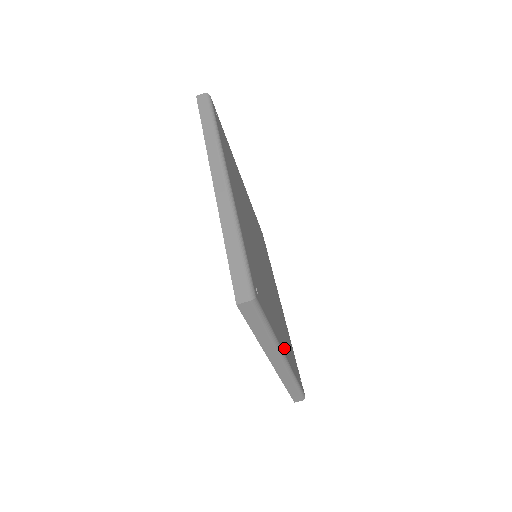
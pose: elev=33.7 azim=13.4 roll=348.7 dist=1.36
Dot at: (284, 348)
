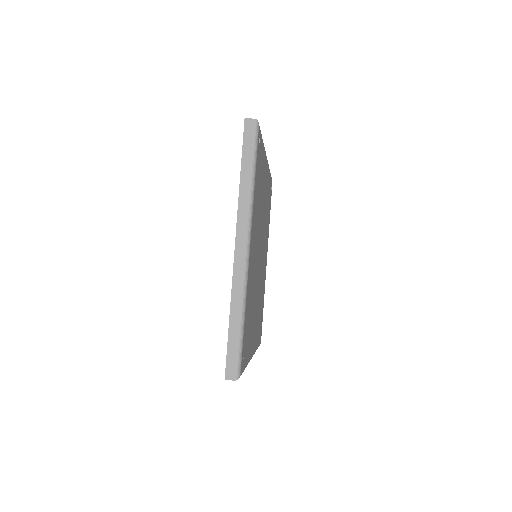
Dot at: (254, 346)
